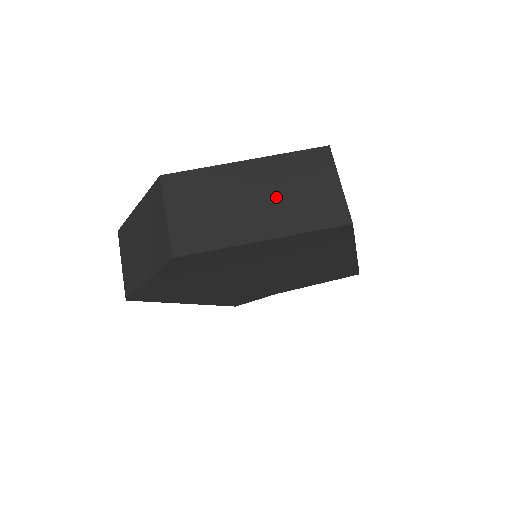
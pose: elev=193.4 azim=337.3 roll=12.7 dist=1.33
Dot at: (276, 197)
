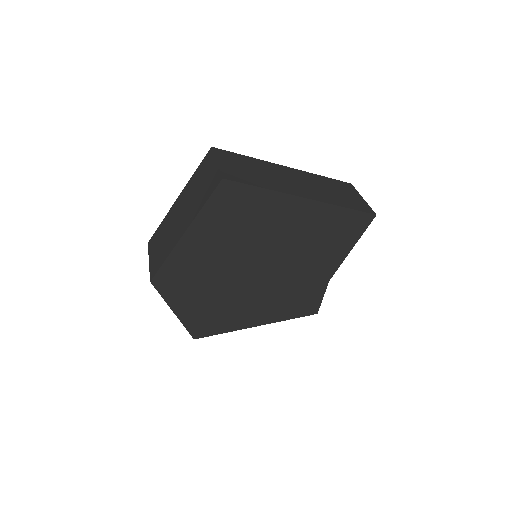
Dot at: (189, 203)
